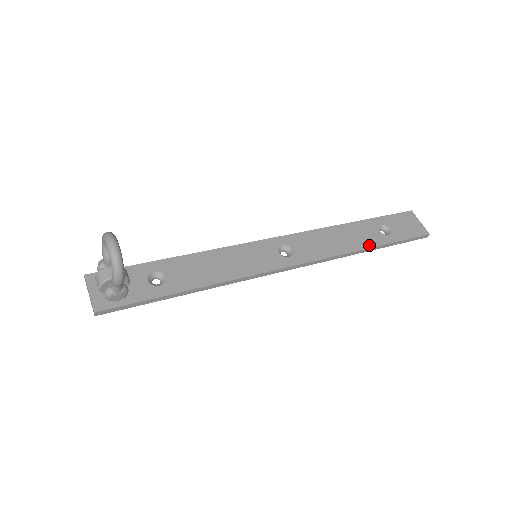
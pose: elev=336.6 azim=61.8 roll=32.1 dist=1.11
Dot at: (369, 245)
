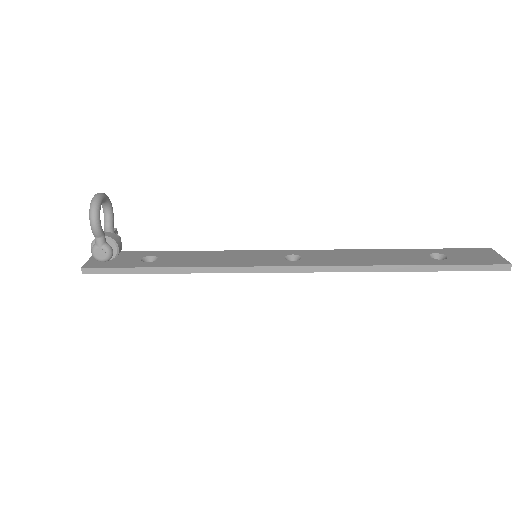
Dot at: (406, 263)
